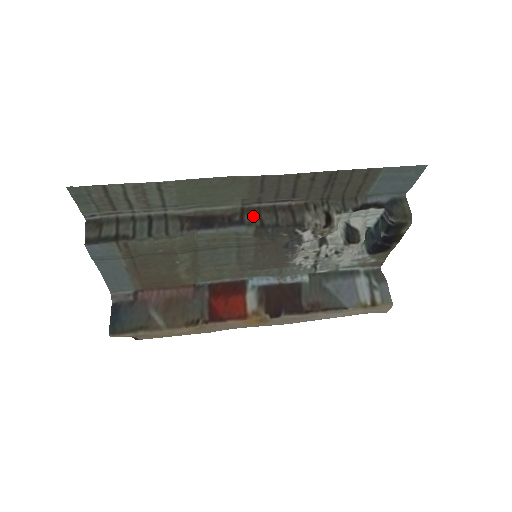
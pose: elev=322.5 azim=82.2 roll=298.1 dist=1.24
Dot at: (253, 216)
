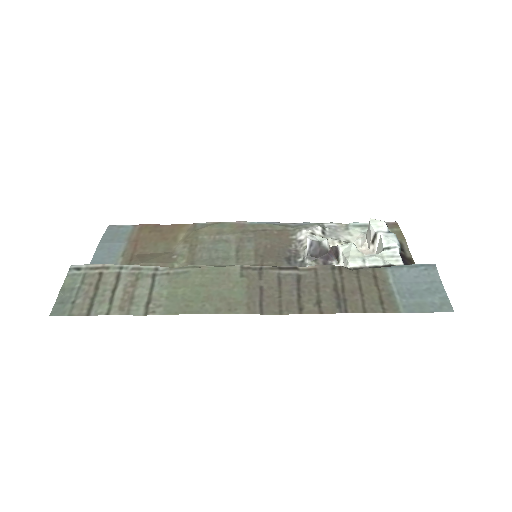
Dot at: occluded
